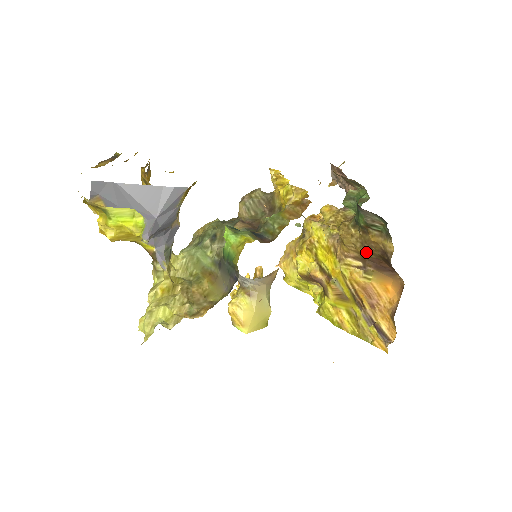
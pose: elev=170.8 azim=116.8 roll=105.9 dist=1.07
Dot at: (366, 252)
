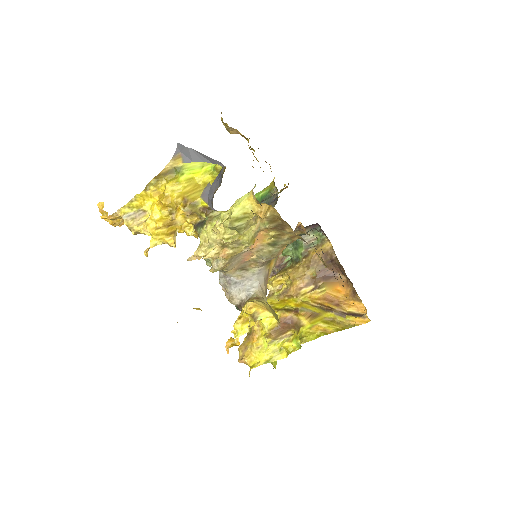
Dot at: (313, 270)
